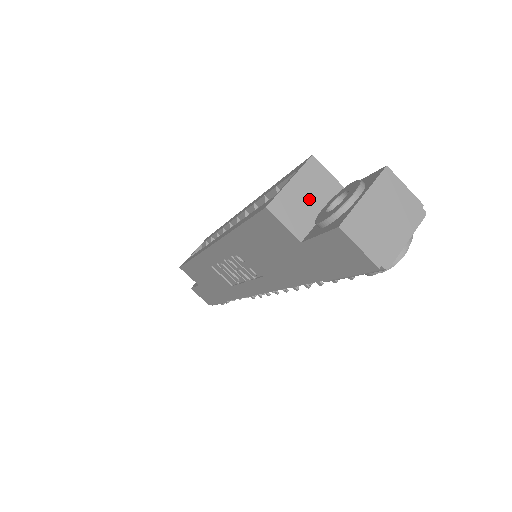
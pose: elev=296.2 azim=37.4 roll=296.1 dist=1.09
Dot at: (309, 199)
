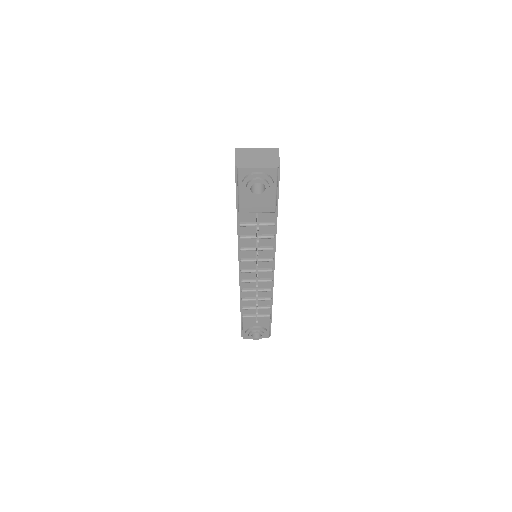
Dot at: occluded
